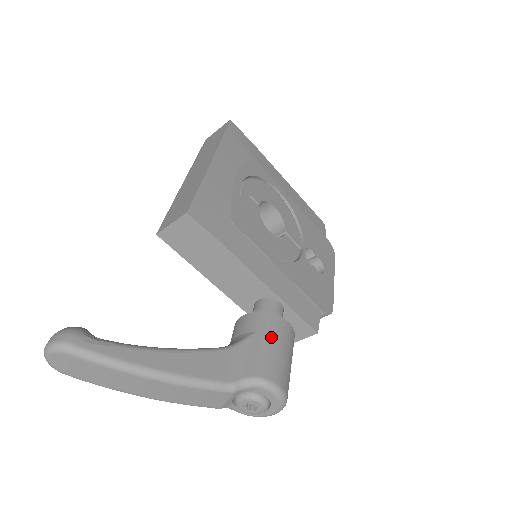
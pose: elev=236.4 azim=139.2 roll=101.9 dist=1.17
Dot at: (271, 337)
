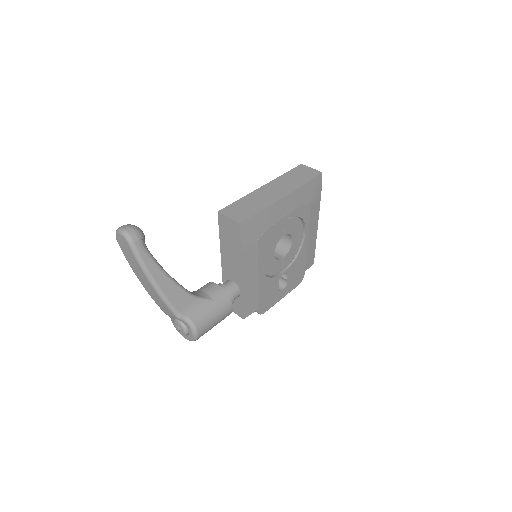
Dot at: (217, 309)
